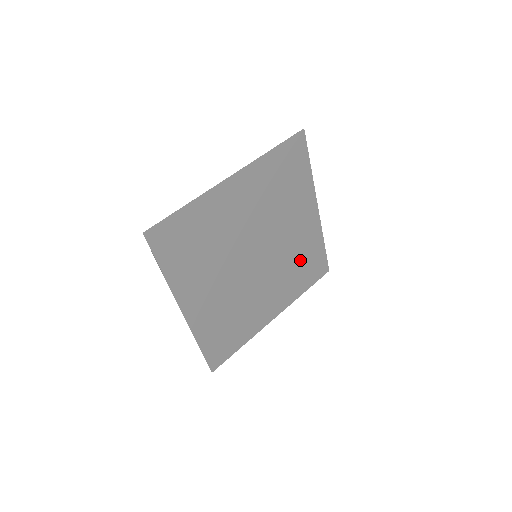
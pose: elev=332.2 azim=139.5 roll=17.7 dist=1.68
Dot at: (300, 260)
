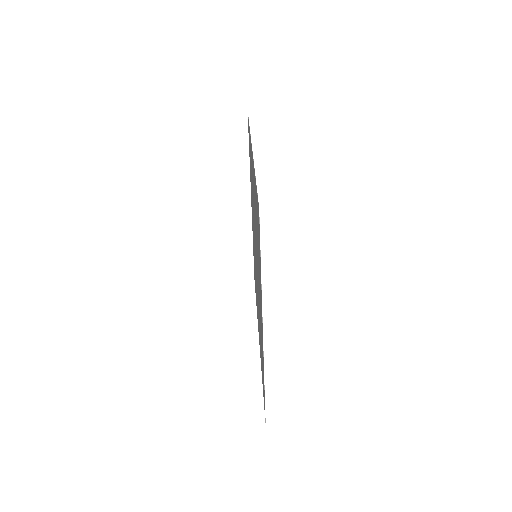
Dot at: occluded
